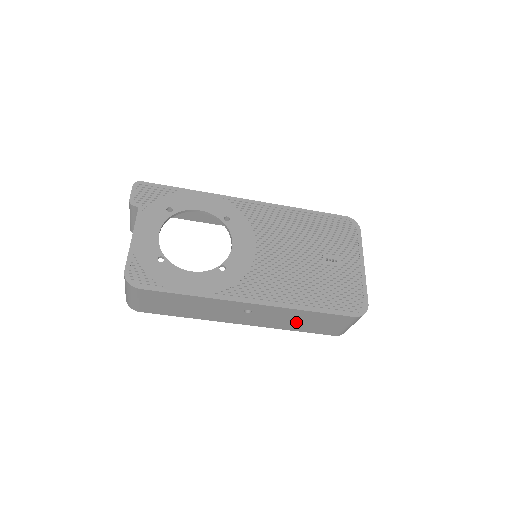
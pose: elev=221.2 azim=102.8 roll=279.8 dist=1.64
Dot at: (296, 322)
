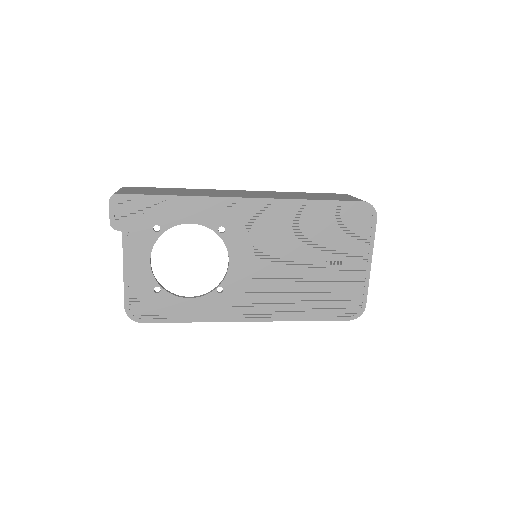
Dot at: occluded
